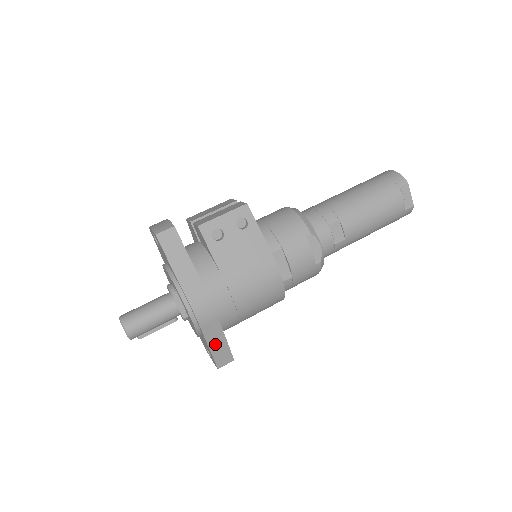
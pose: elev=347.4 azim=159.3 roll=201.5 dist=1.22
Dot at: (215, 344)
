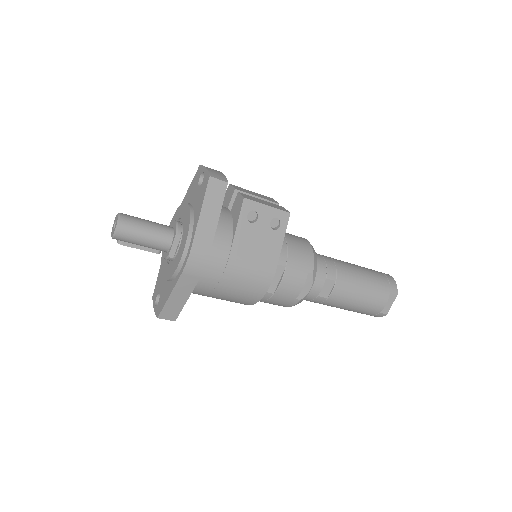
Dot at: (176, 297)
